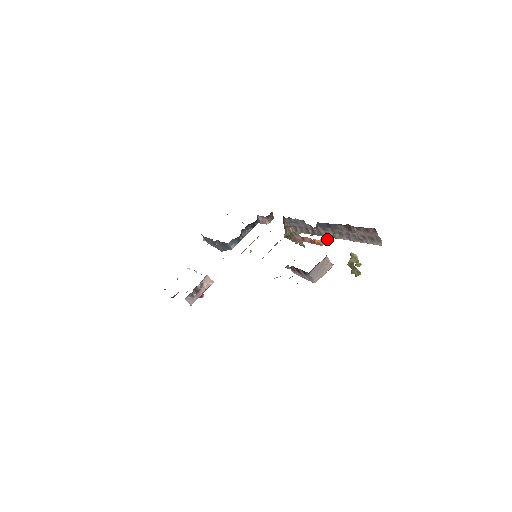
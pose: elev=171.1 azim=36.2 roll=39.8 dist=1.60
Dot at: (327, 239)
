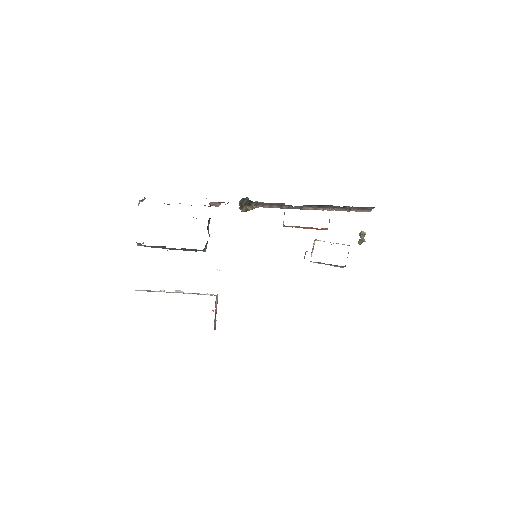
Dot at: occluded
